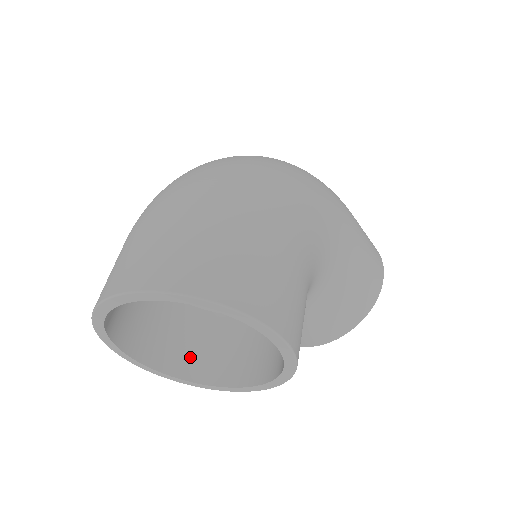
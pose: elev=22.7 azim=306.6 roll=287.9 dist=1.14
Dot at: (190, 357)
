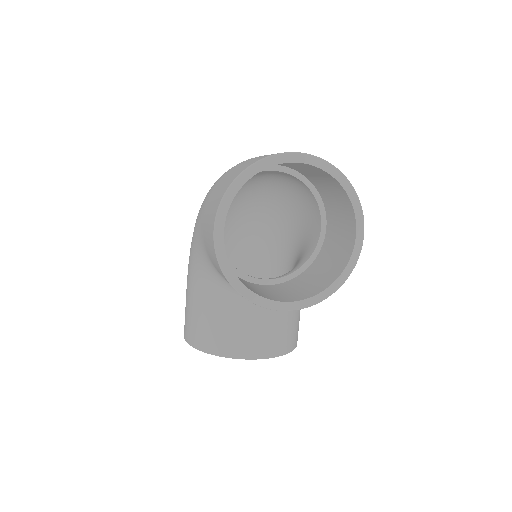
Dot at: occluded
